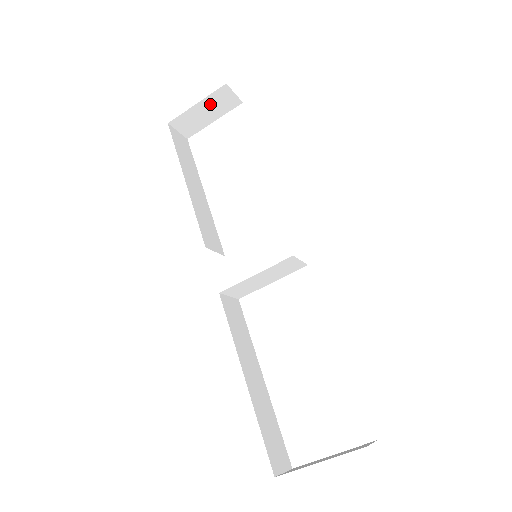
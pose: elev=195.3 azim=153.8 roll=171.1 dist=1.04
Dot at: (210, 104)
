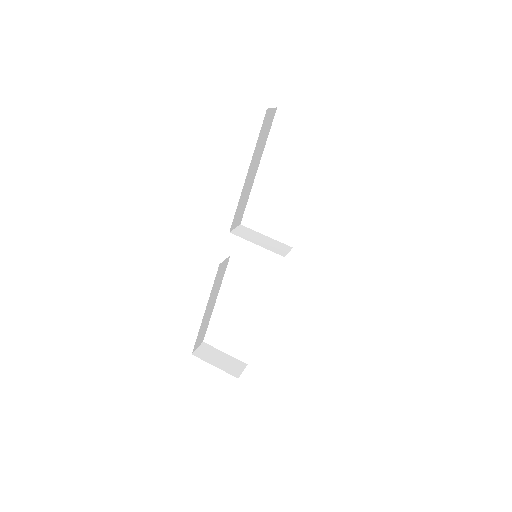
Dot at: occluded
